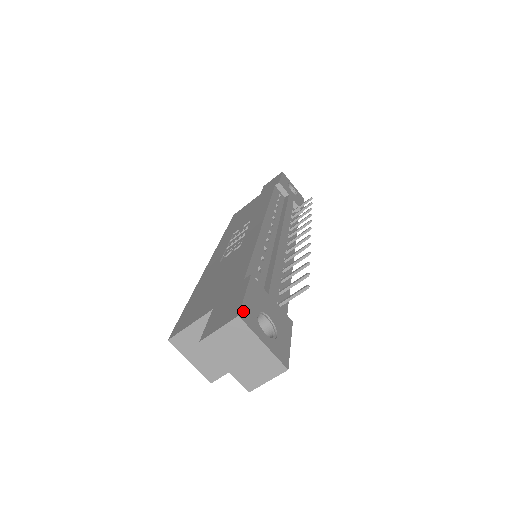
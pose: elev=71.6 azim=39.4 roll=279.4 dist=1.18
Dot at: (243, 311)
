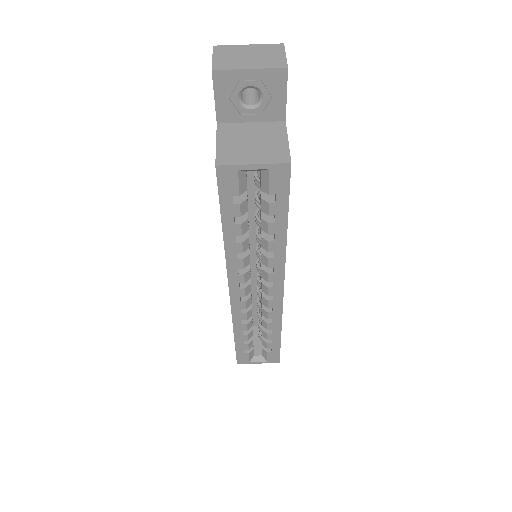
Dot at: occluded
